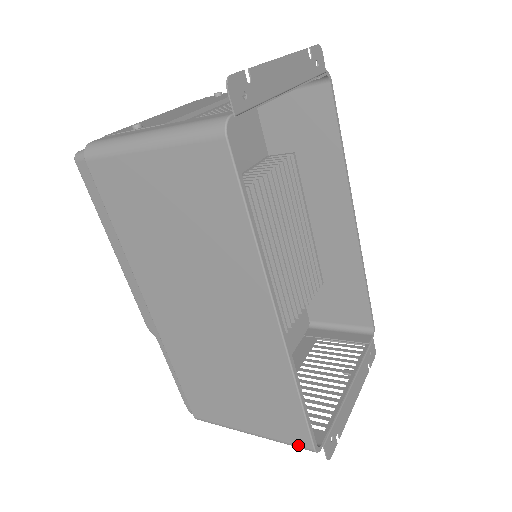
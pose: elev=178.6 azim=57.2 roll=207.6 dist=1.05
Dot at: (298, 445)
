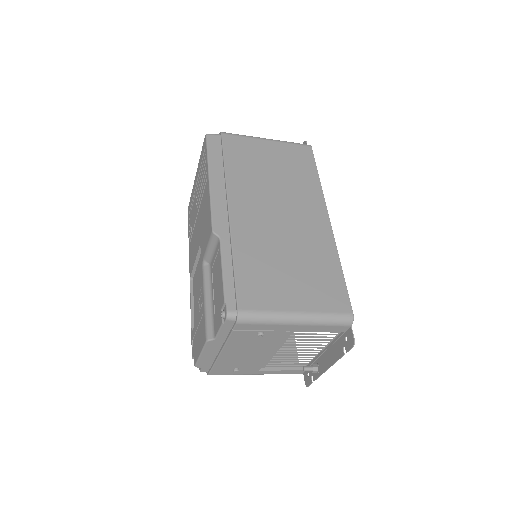
Dot at: (341, 313)
